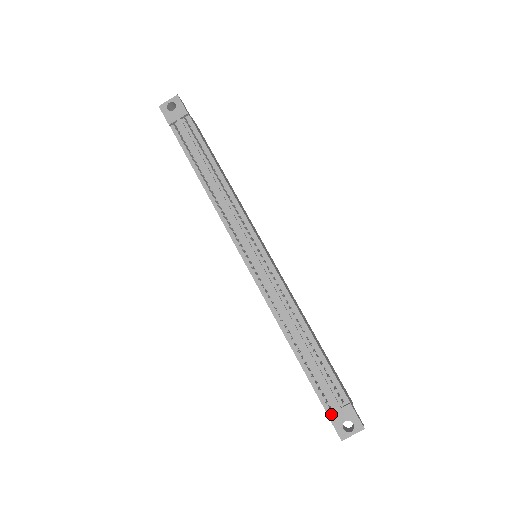
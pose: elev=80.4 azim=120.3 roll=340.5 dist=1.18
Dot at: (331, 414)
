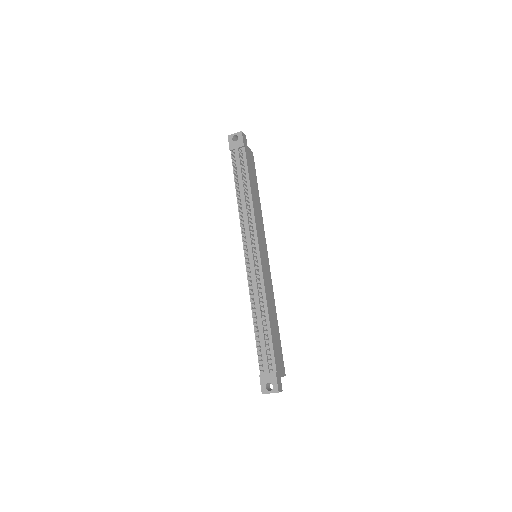
Dot at: (262, 375)
